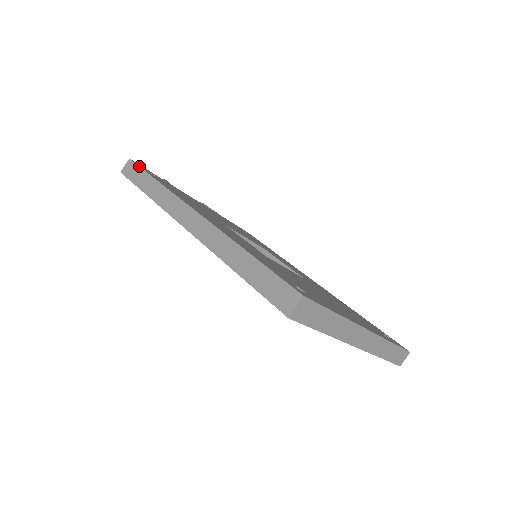
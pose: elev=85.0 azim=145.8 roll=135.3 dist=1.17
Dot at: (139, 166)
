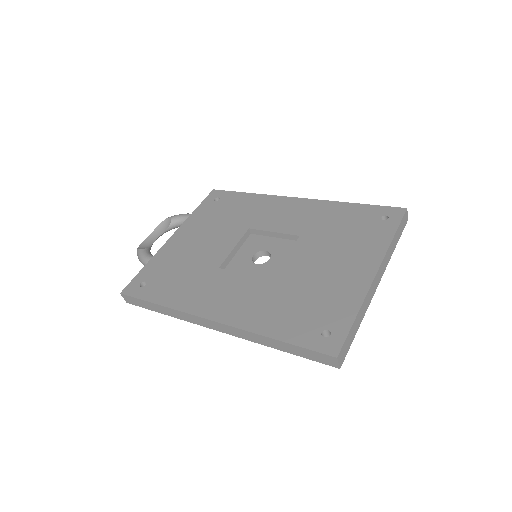
Dot at: (134, 298)
